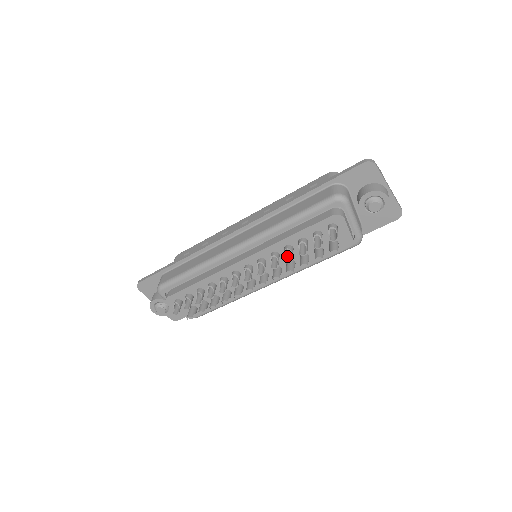
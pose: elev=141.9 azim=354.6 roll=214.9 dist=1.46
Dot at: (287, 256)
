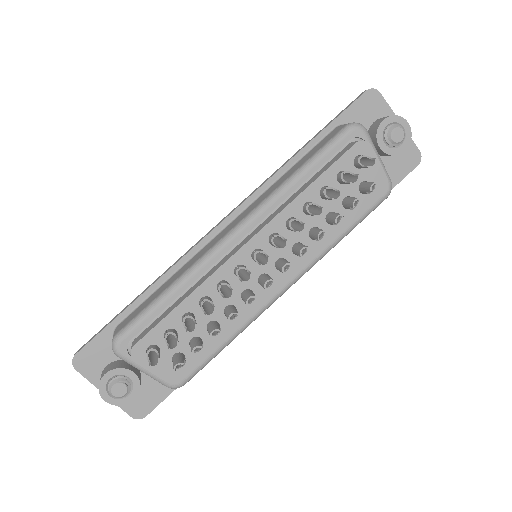
Dot at: (312, 214)
